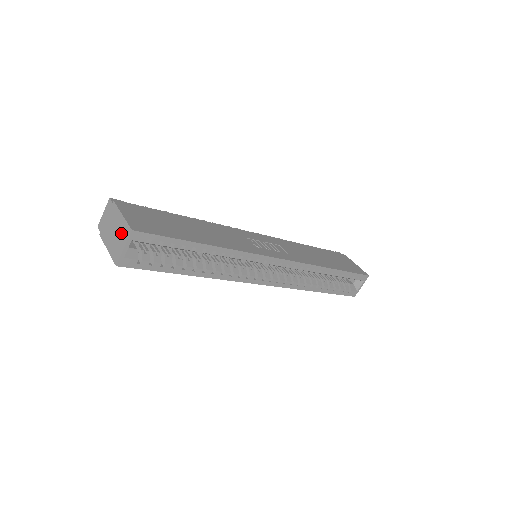
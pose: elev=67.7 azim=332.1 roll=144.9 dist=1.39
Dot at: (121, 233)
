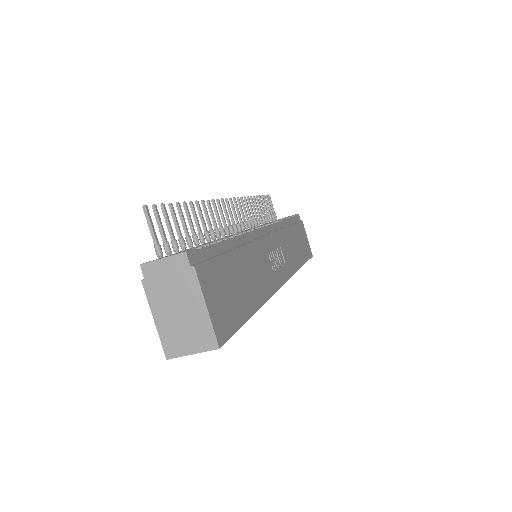
Dot at: (195, 330)
